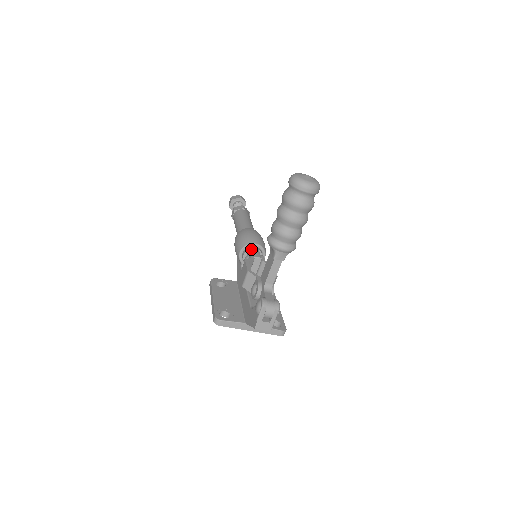
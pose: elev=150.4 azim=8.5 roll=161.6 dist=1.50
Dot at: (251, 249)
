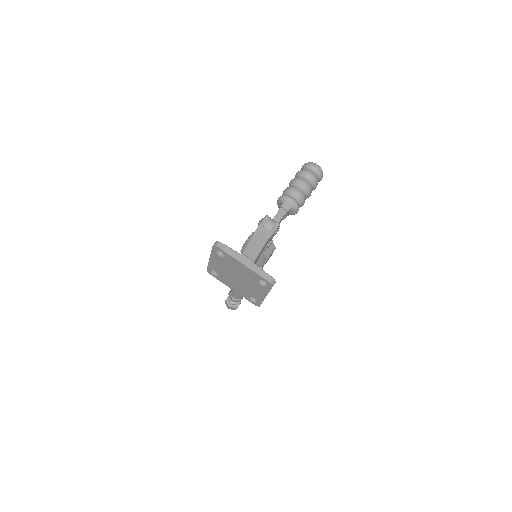
Dot at: occluded
